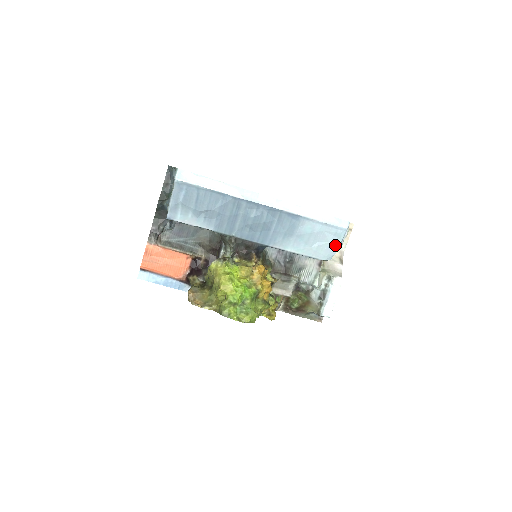
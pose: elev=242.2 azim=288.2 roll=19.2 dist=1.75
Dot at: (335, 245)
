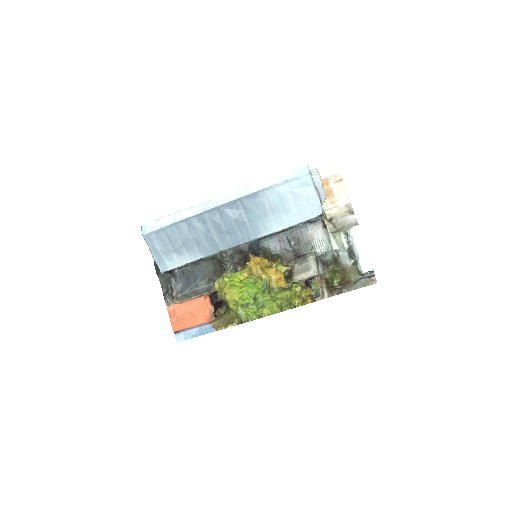
Dot at: (311, 195)
